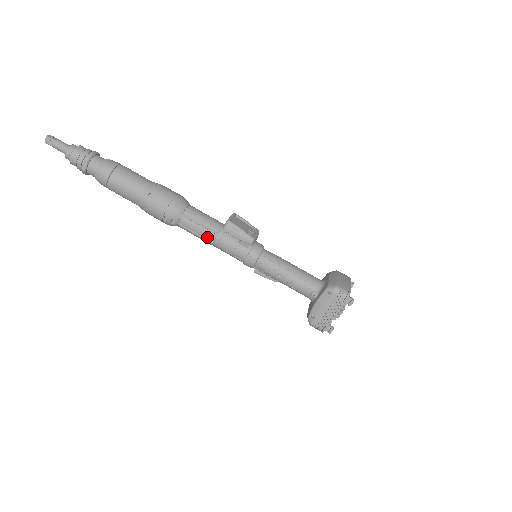
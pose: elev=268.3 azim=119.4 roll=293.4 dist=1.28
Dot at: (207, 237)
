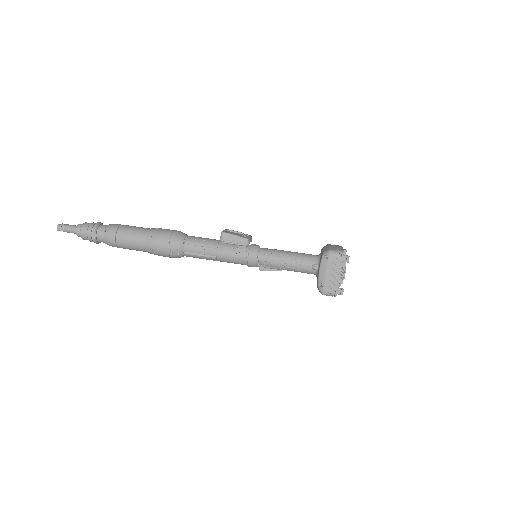
Dot at: (210, 254)
